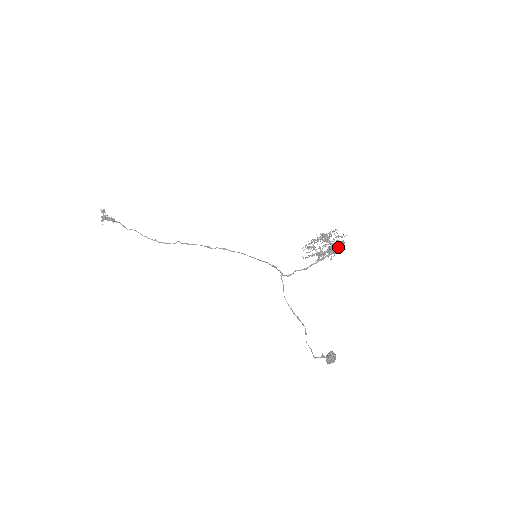
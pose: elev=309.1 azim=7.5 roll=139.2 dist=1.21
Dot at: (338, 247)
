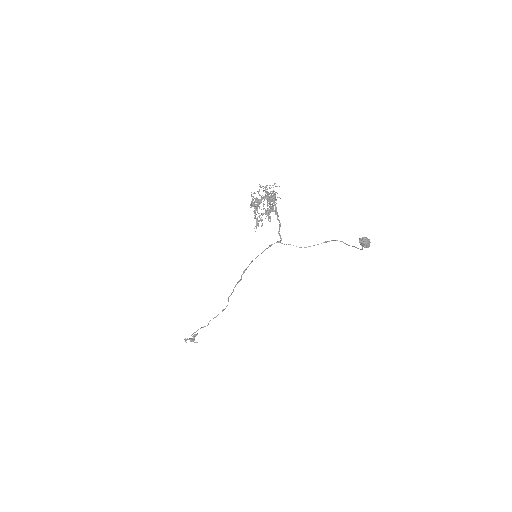
Dot at: (269, 194)
